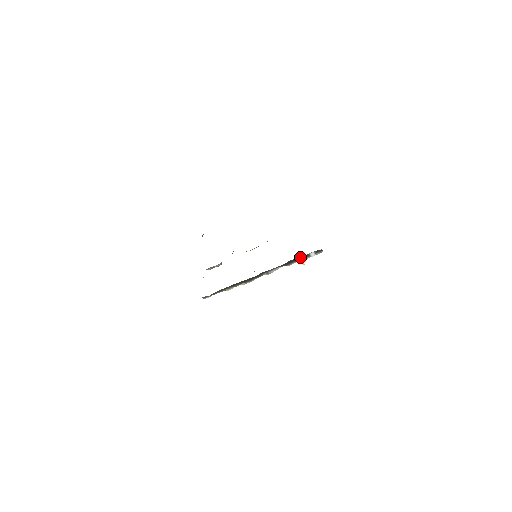
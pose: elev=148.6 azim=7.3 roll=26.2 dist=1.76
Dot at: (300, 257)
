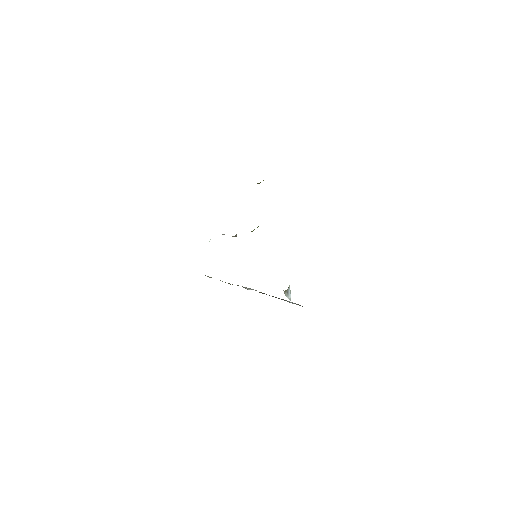
Dot at: (285, 292)
